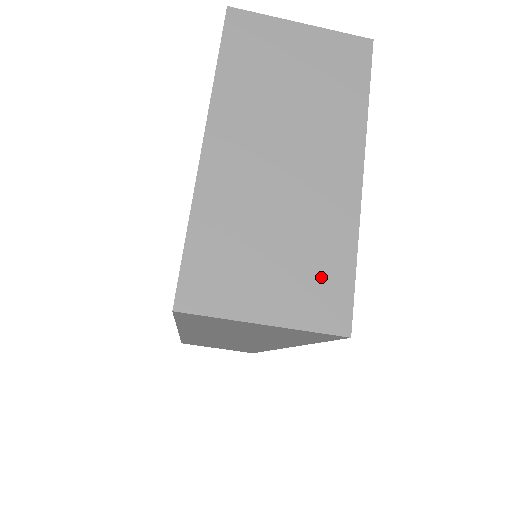
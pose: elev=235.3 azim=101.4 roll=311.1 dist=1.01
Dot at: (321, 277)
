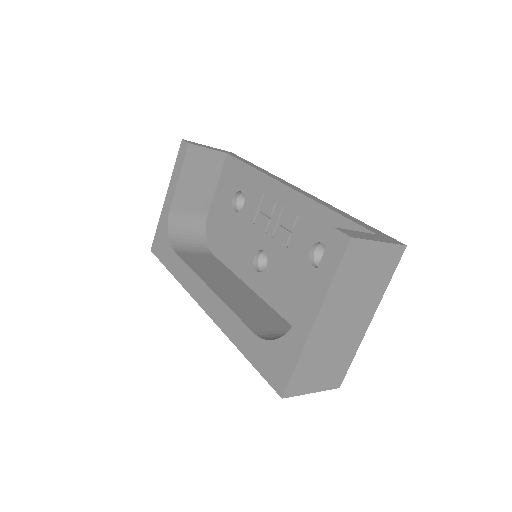
Dot at: (339, 369)
